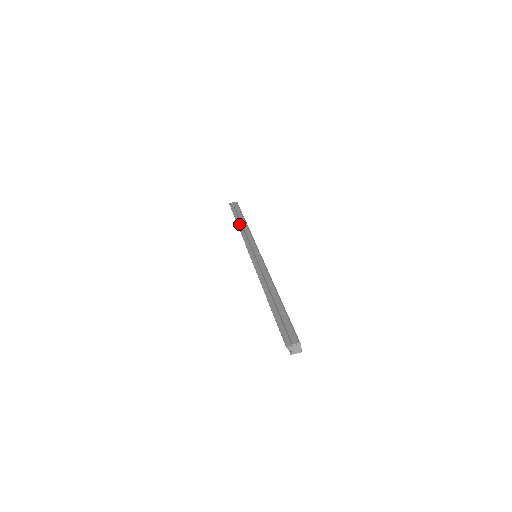
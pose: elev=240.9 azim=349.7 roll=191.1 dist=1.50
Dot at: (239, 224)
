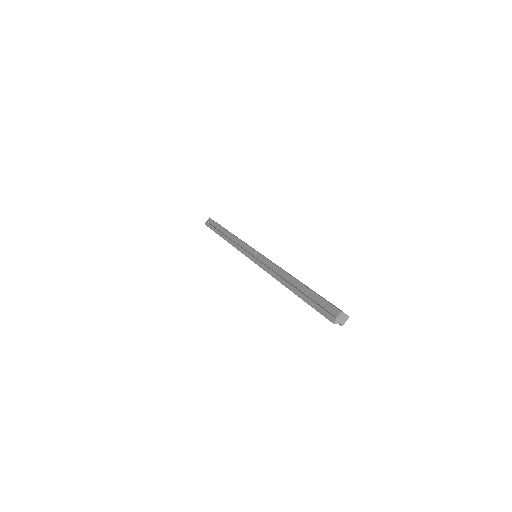
Dot at: (224, 237)
